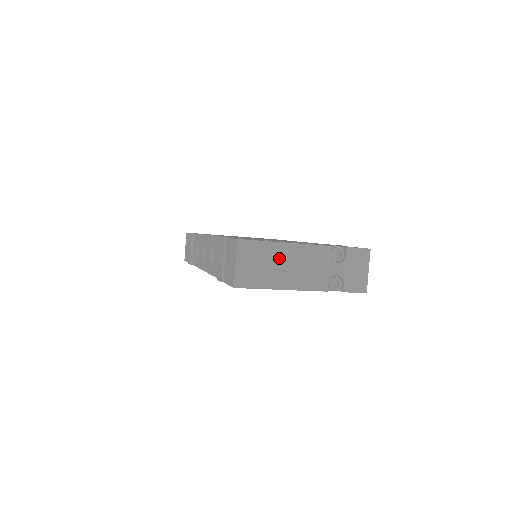
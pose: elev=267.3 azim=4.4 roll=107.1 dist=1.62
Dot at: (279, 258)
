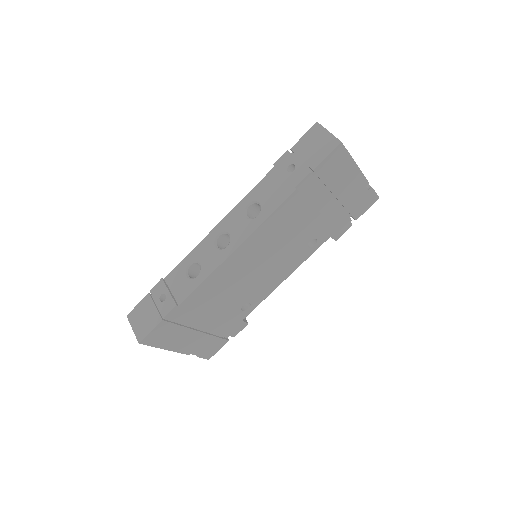
Dot at: occluded
